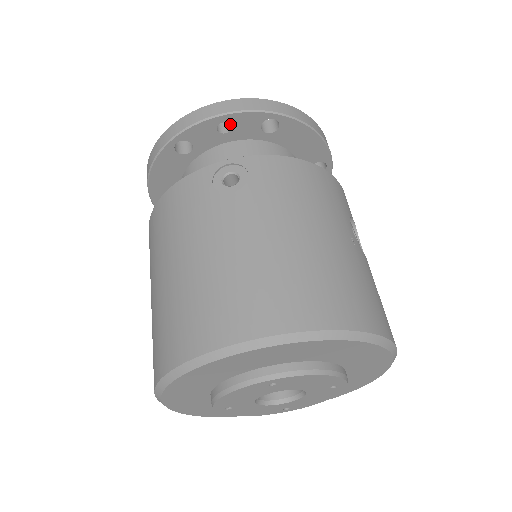
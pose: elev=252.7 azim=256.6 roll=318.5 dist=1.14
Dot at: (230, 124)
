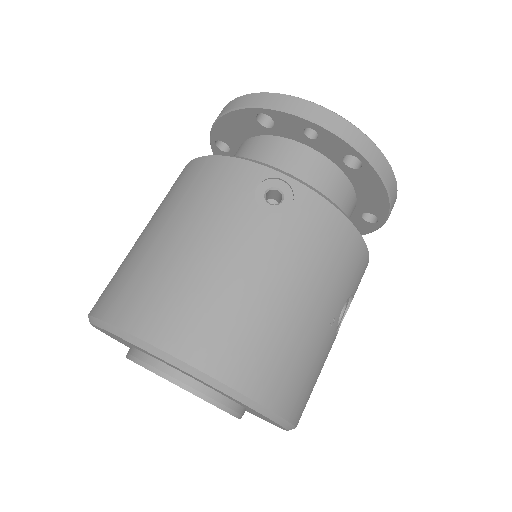
Dot at: (319, 135)
